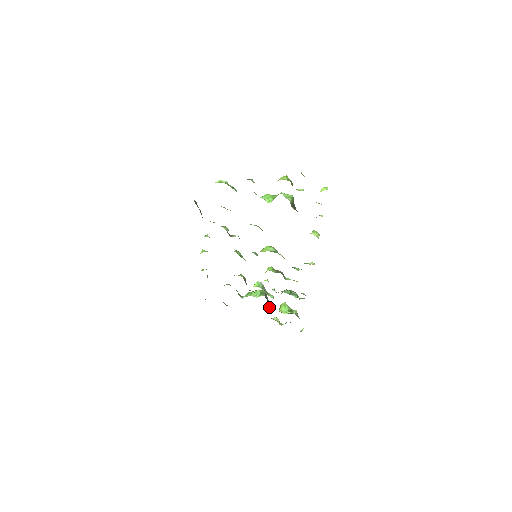
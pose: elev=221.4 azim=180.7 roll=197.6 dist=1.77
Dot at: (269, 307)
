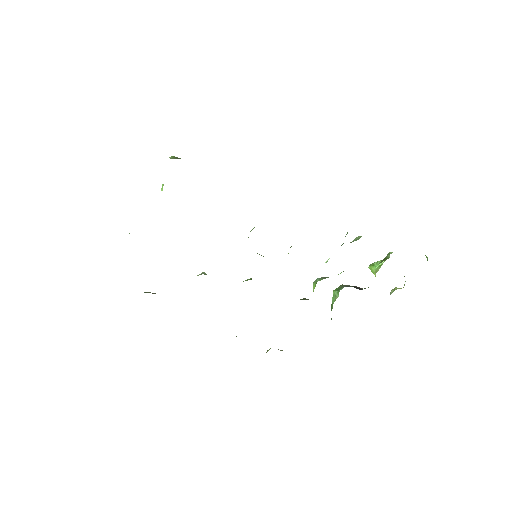
Dot at: occluded
